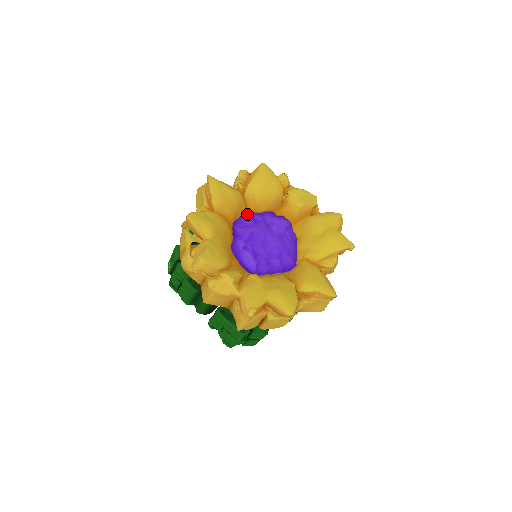
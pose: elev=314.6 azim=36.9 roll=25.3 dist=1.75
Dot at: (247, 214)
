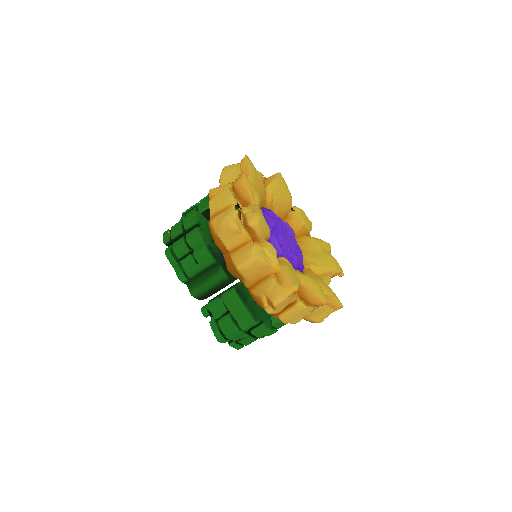
Dot at: occluded
